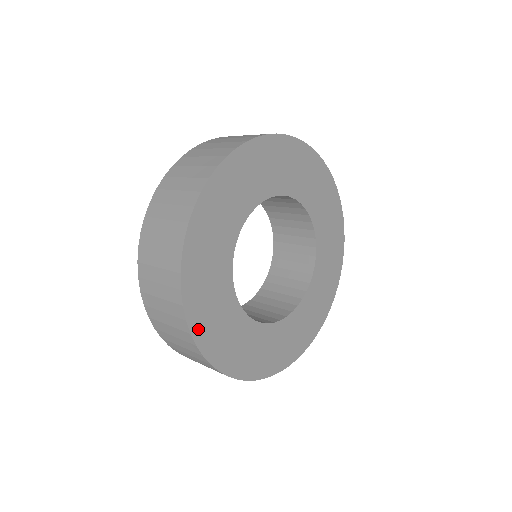
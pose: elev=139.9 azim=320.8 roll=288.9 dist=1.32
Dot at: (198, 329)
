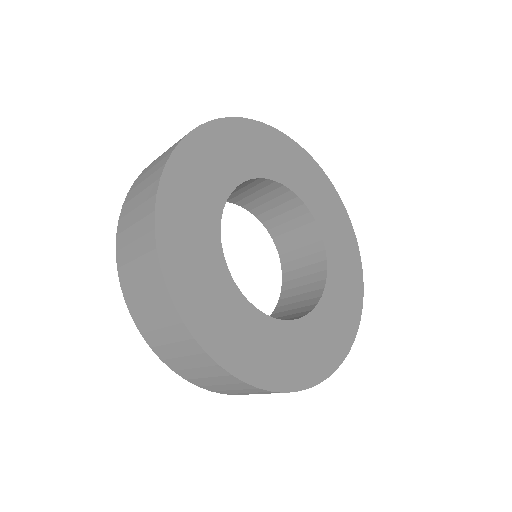
Dot at: (316, 375)
